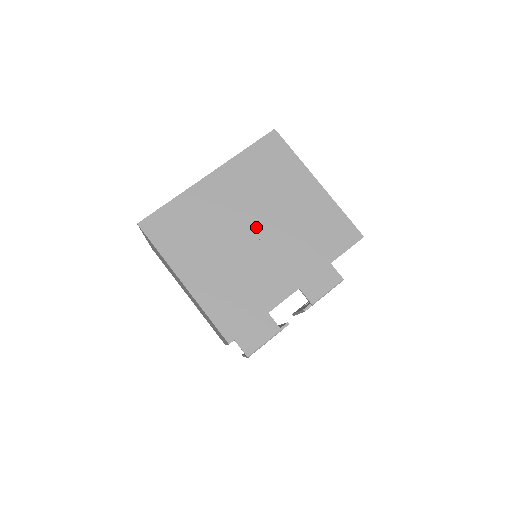
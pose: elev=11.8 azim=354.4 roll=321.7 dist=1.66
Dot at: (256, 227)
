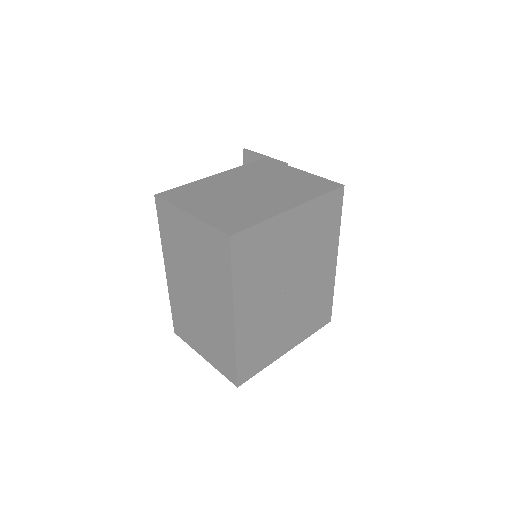
Dot at: (290, 284)
